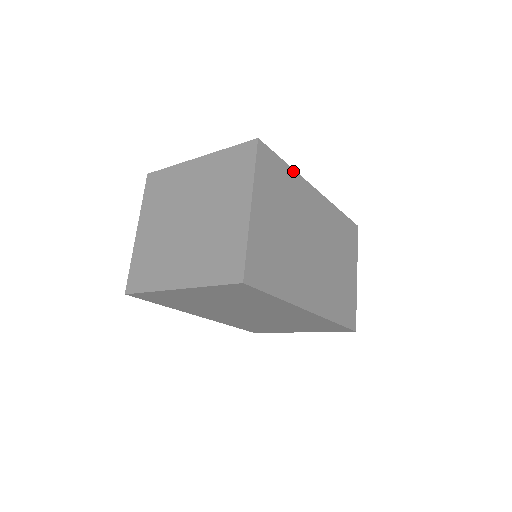
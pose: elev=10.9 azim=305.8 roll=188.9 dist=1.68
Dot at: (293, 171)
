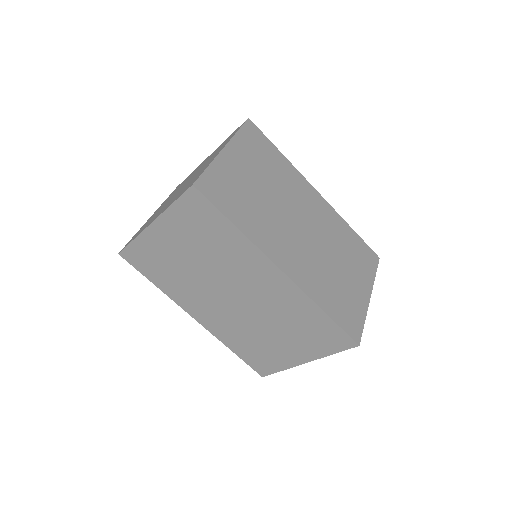
Dot at: (287, 161)
